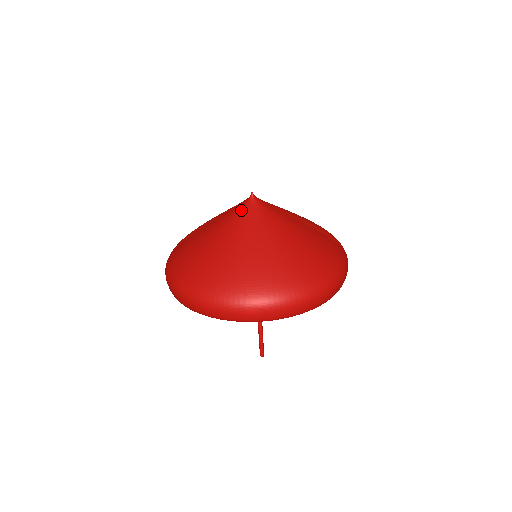
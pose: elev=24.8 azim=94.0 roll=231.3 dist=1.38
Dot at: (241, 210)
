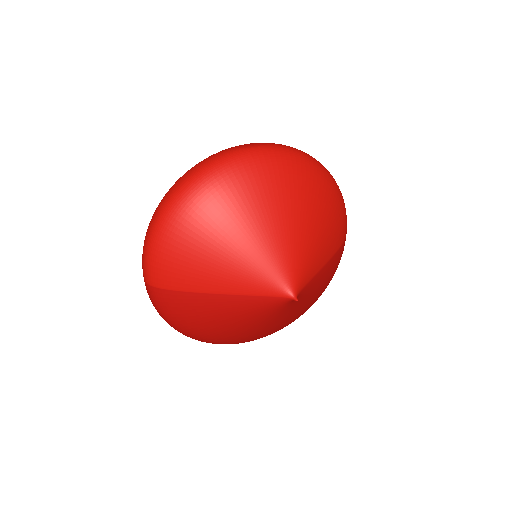
Dot at: (275, 308)
